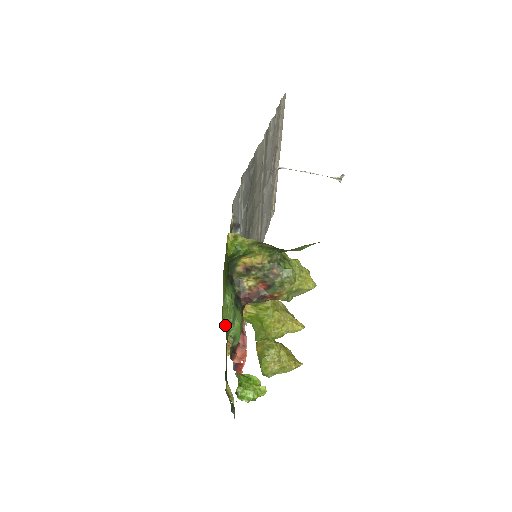
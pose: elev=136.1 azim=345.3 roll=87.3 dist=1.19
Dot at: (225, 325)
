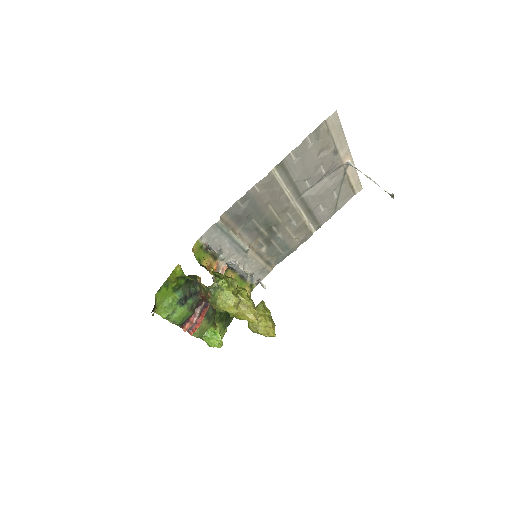
Dot at: (161, 316)
